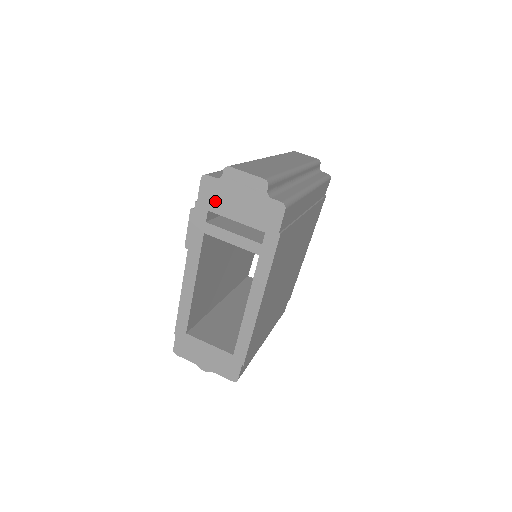
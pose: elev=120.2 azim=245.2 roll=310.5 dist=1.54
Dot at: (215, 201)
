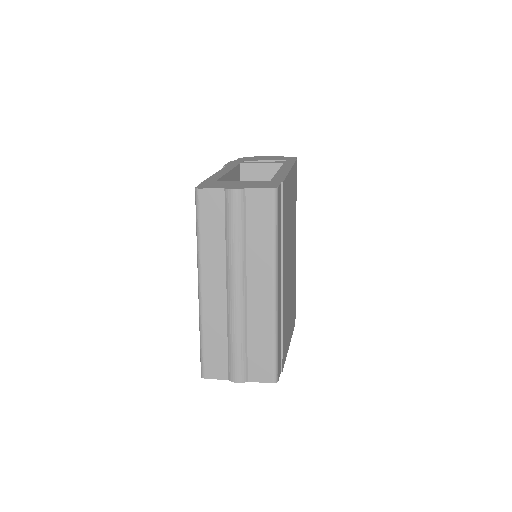
Dot at: (249, 159)
